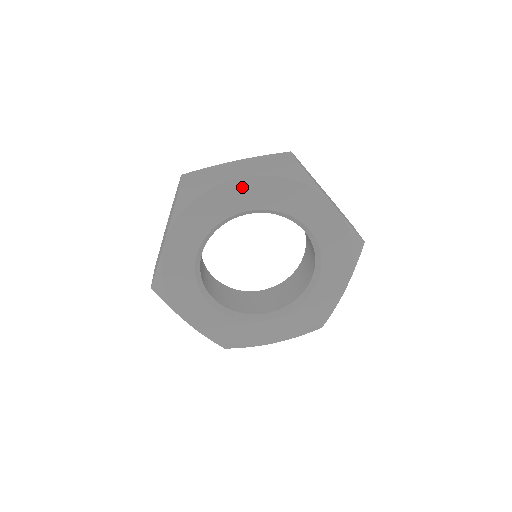
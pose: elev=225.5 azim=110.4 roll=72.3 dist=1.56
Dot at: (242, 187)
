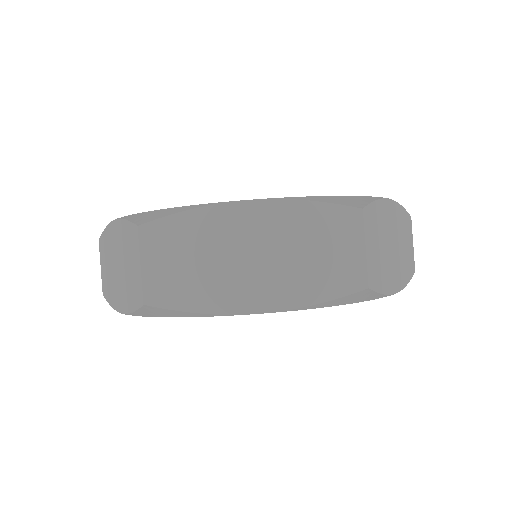
Dot at: occluded
